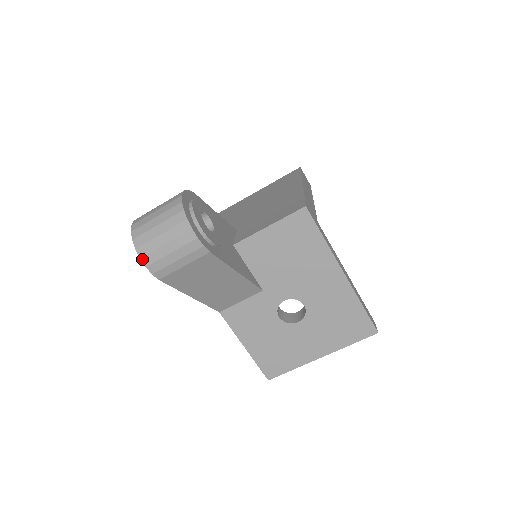
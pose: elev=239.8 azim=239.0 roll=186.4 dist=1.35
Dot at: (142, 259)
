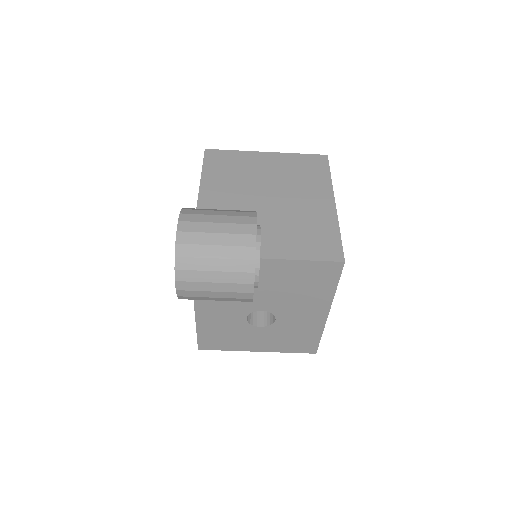
Dot at: (177, 283)
